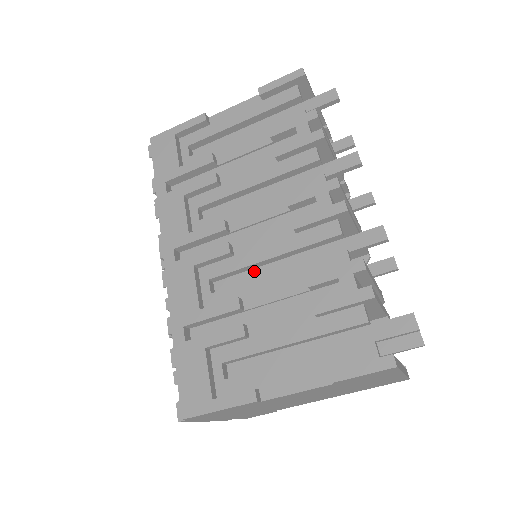
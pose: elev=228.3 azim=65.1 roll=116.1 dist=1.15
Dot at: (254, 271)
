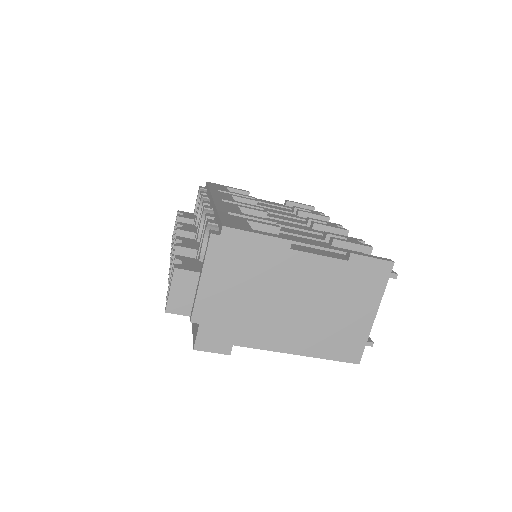
Dot at: occluded
